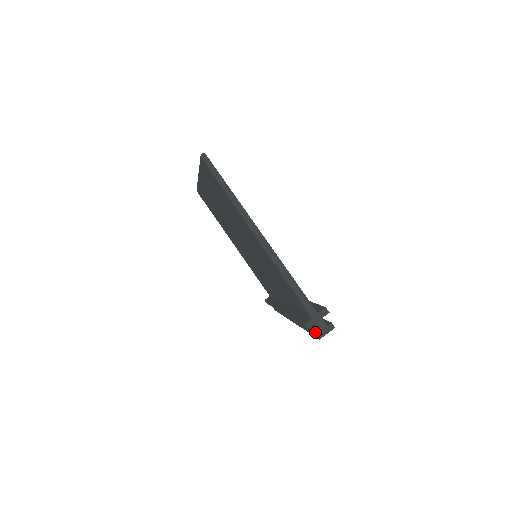
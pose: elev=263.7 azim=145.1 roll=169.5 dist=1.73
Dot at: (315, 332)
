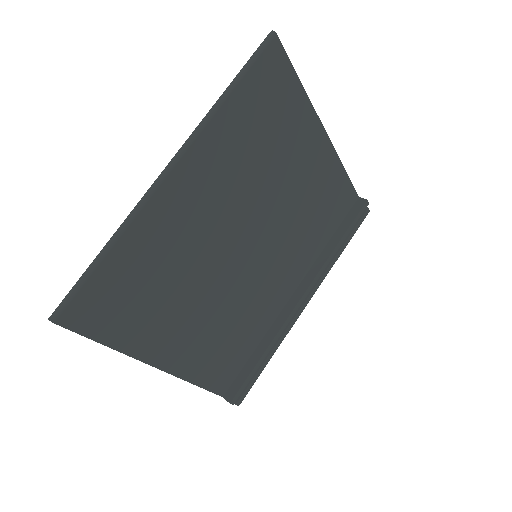
Dot at: occluded
